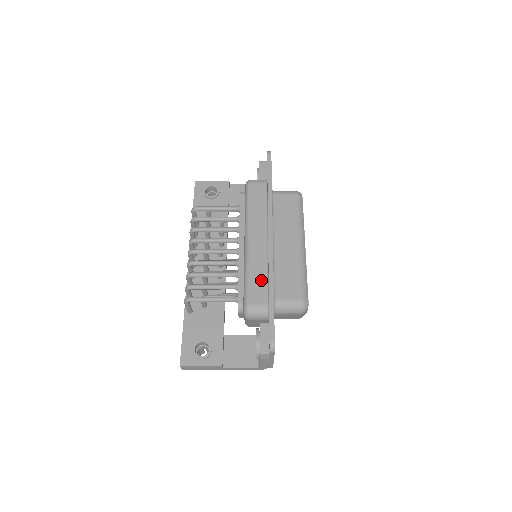
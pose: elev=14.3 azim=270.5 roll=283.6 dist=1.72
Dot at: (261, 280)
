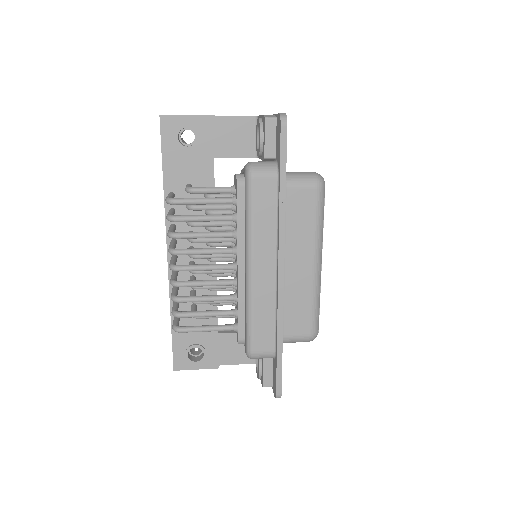
Dot at: (267, 324)
